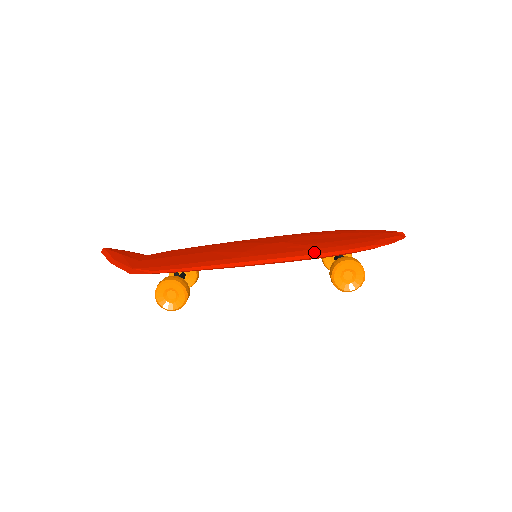
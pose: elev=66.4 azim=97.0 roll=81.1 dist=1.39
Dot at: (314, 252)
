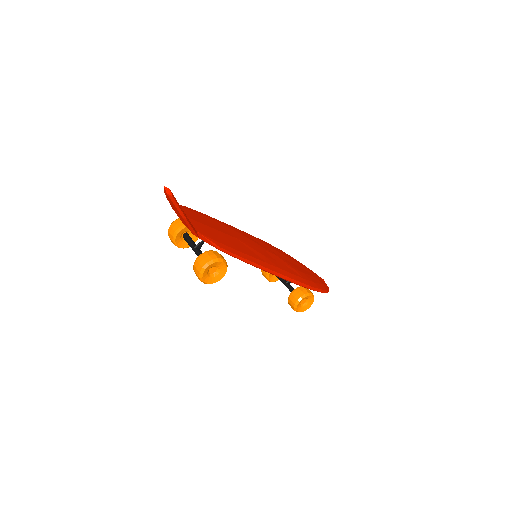
Dot at: (307, 283)
